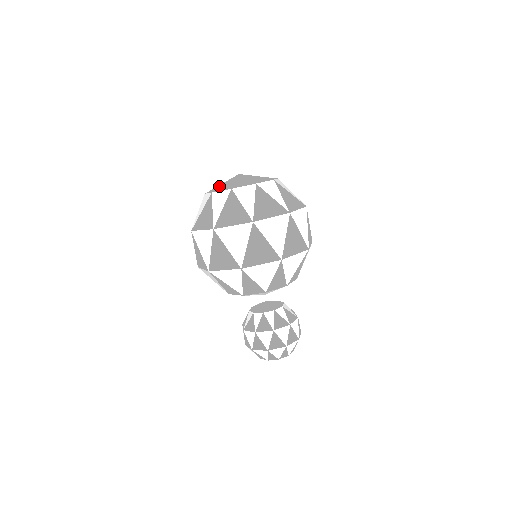
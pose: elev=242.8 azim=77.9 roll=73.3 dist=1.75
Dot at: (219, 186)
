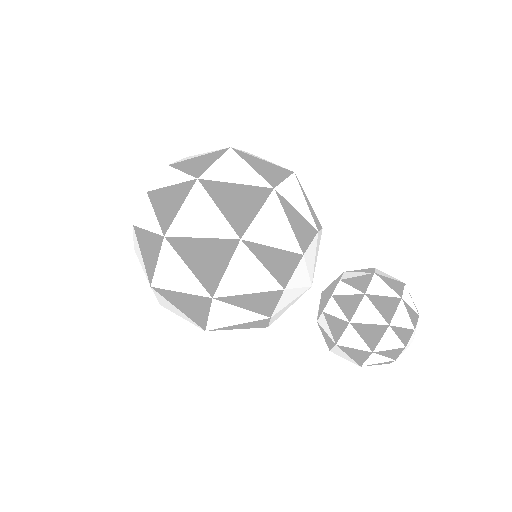
Dot at: occluded
